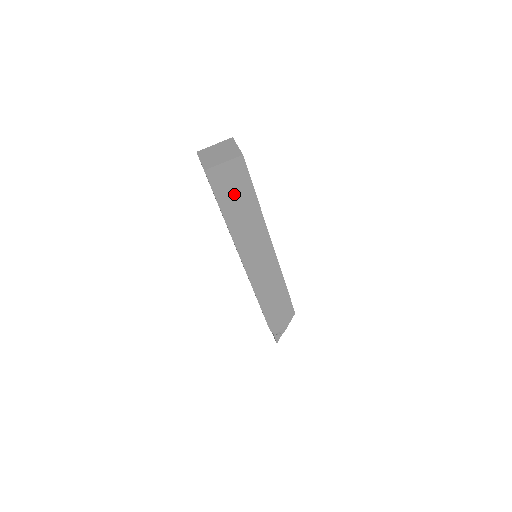
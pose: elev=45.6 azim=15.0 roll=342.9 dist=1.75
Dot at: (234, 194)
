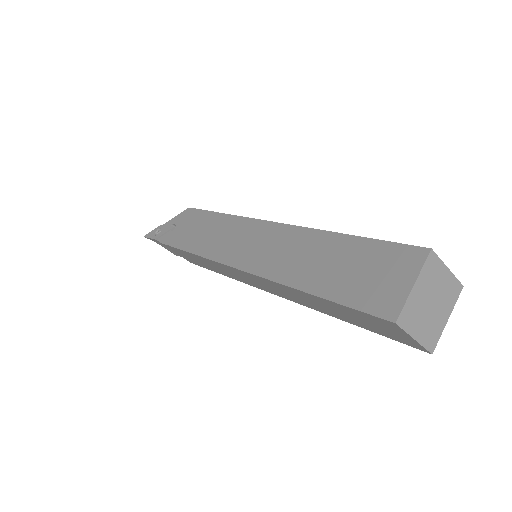
Dot at: occluded
